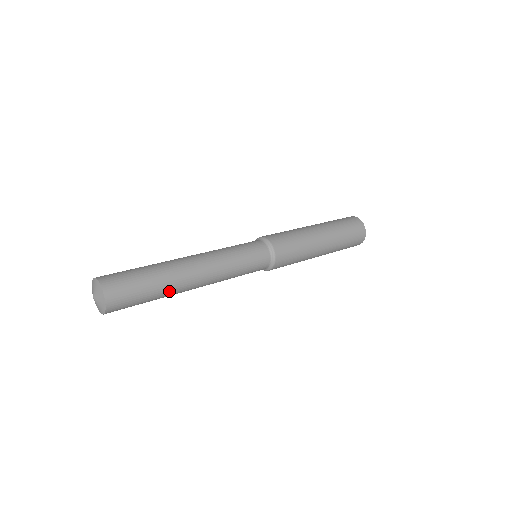
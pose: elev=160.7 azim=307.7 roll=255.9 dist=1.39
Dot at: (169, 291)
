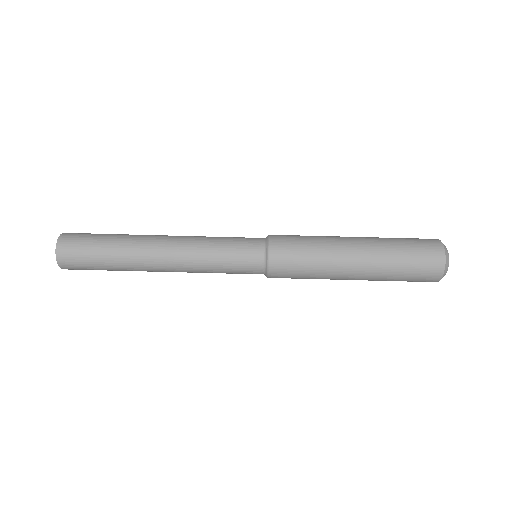
Dot at: (129, 270)
